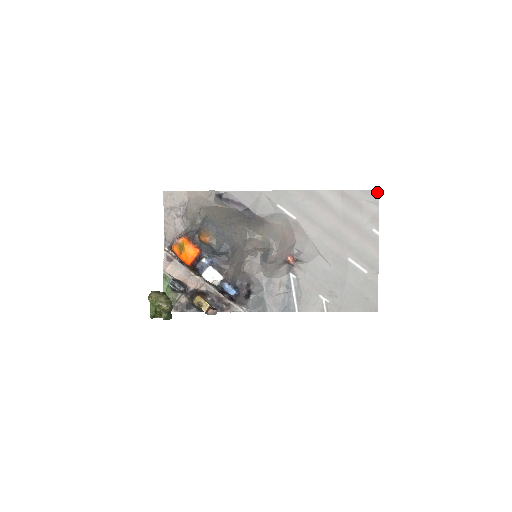
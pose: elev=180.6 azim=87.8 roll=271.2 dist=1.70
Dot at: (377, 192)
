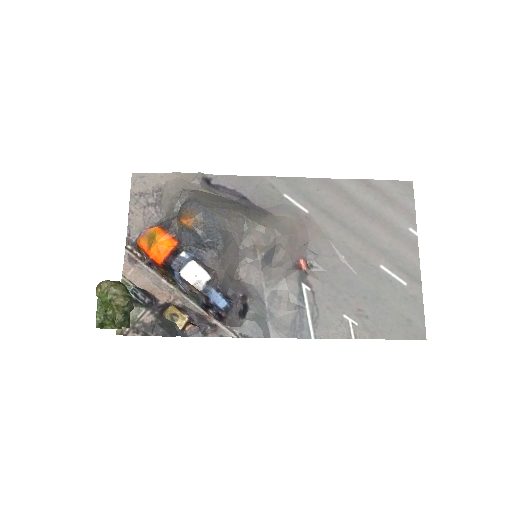
Dot at: (410, 183)
